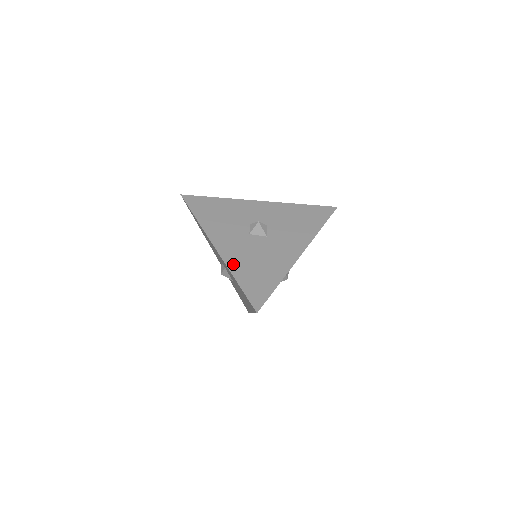
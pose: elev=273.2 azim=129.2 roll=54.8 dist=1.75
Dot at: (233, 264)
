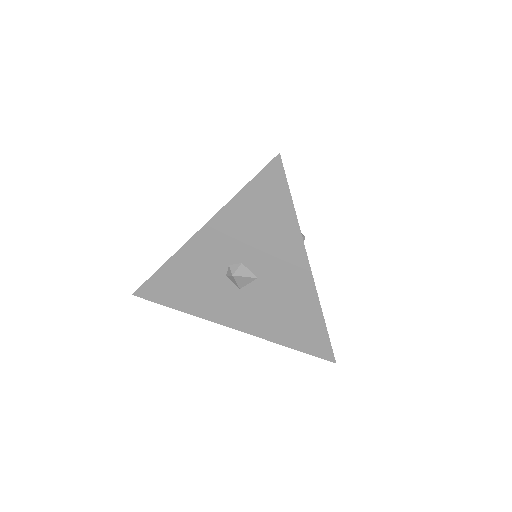
Dot at: (267, 334)
